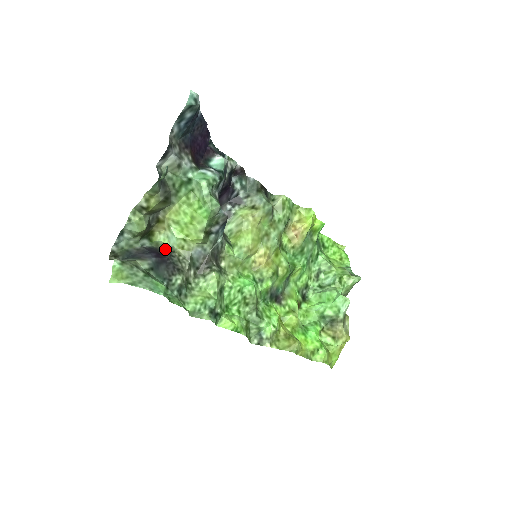
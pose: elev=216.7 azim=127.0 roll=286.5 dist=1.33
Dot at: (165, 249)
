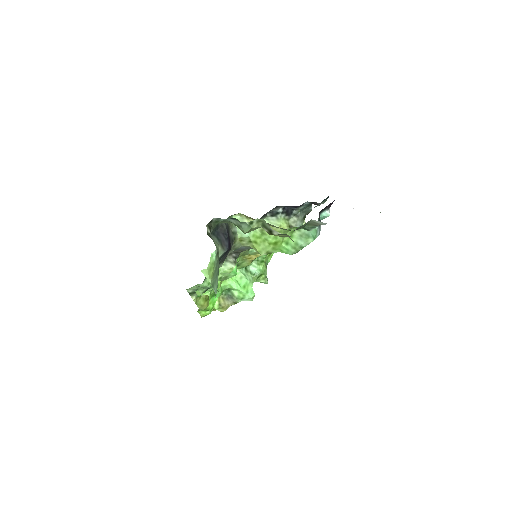
Dot at: (232, 231)
